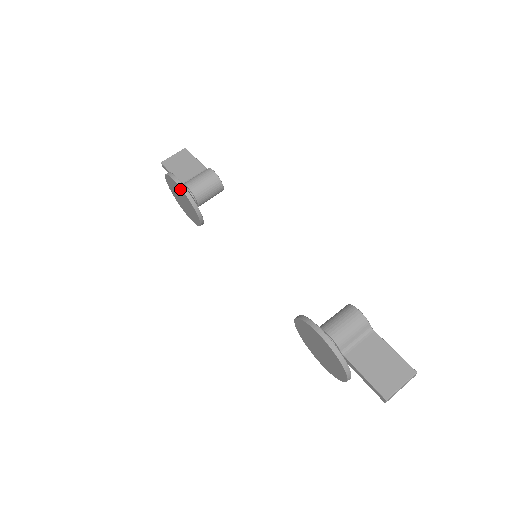
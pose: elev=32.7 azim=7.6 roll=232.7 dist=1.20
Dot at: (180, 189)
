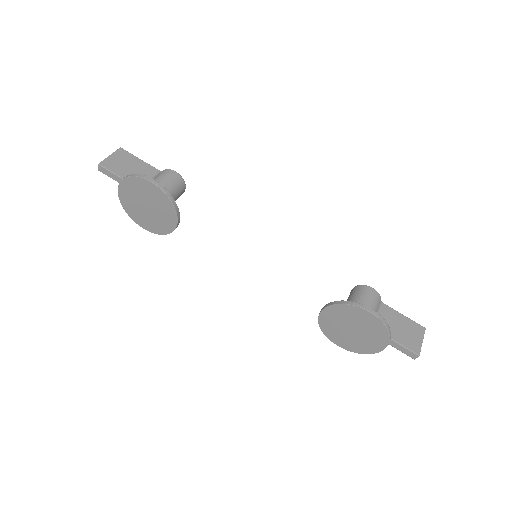
Dot at: (159, 192)
